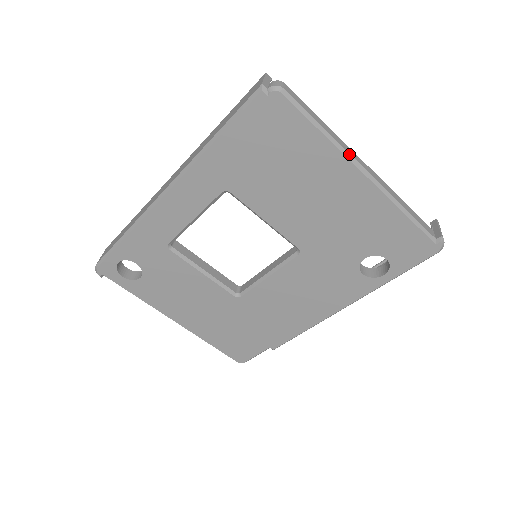
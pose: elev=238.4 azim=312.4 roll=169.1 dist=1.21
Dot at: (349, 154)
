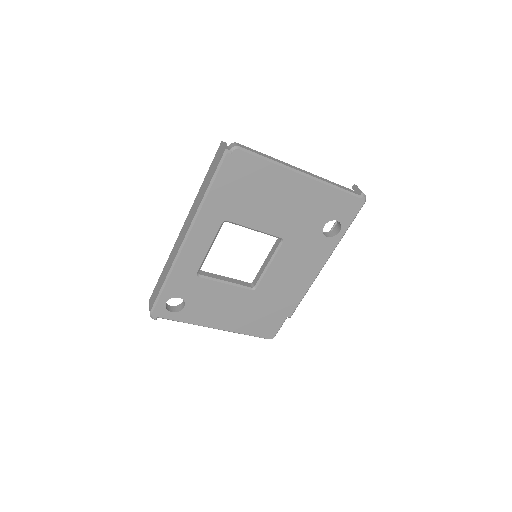
Dot at: (290, 167)
